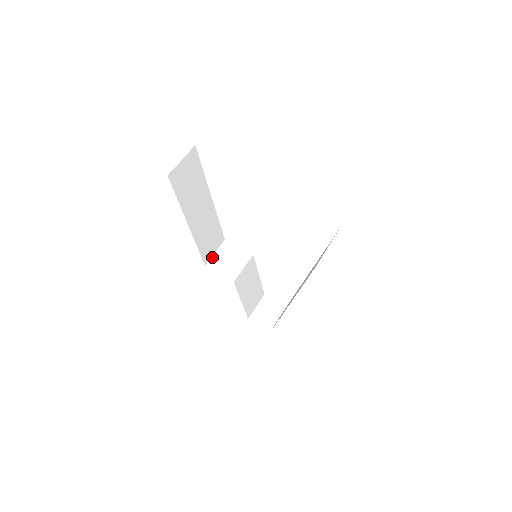
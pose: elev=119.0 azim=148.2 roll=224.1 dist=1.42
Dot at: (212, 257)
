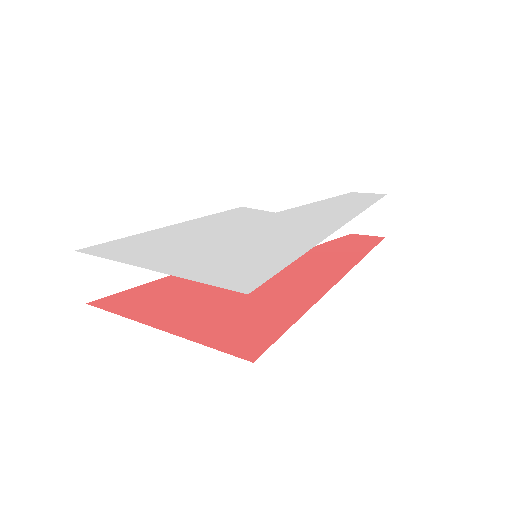
Dot at: occluded
